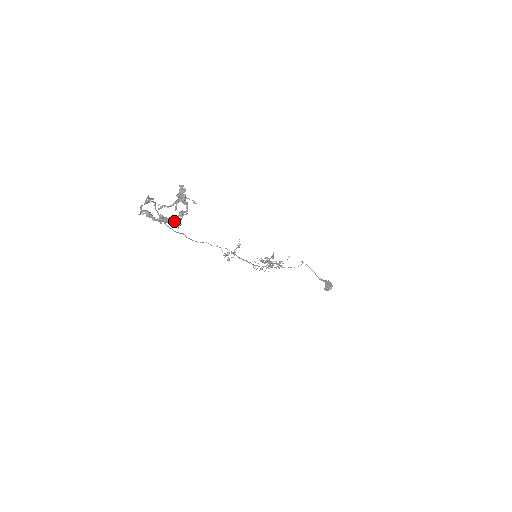
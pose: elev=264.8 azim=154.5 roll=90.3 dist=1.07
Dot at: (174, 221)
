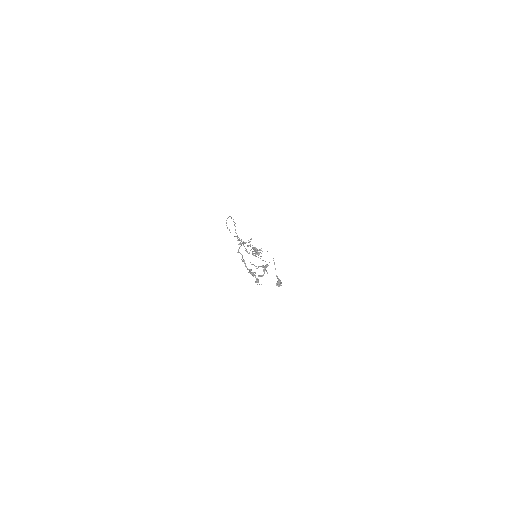
Dot at: (258, 281)
